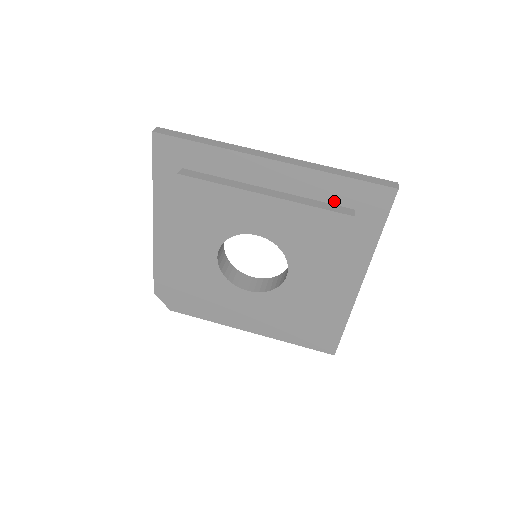
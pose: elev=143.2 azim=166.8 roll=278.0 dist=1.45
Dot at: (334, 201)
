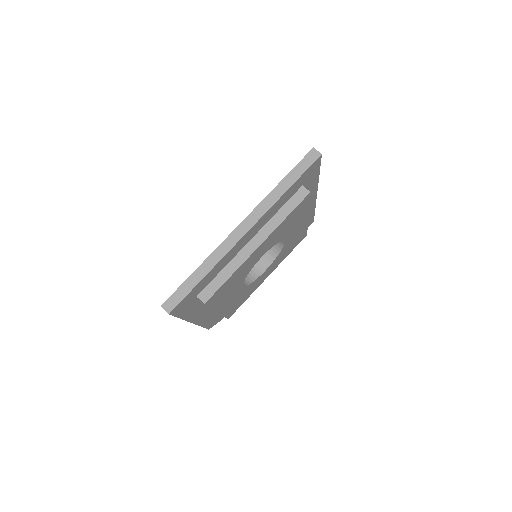
Dot at: (290, 197)
